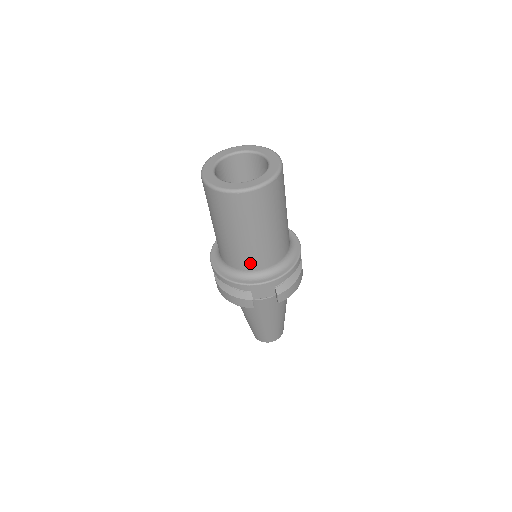
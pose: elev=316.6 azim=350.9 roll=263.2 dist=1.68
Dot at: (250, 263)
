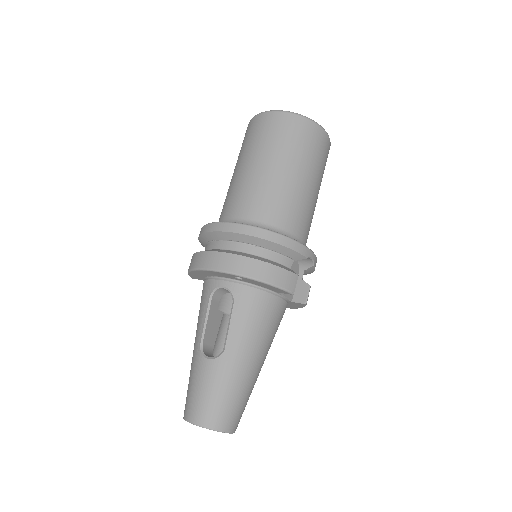
Dot at: (300, 224)
